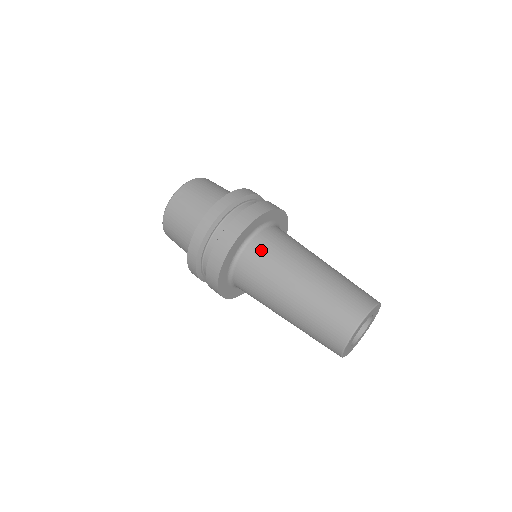
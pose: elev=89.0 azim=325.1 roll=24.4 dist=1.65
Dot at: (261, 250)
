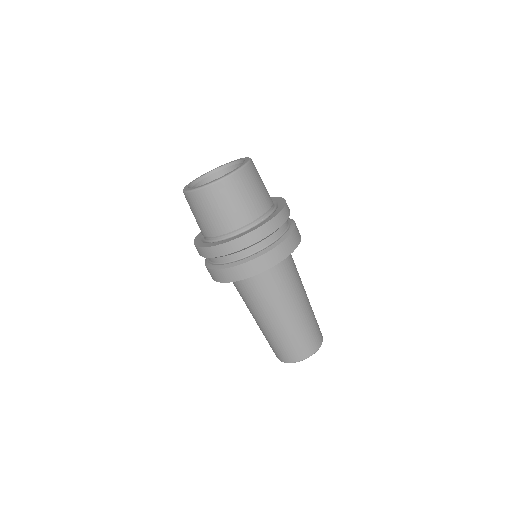
Dot at: (268, 280)
